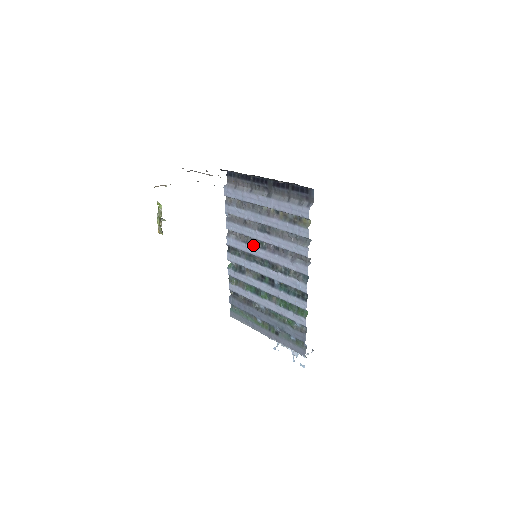
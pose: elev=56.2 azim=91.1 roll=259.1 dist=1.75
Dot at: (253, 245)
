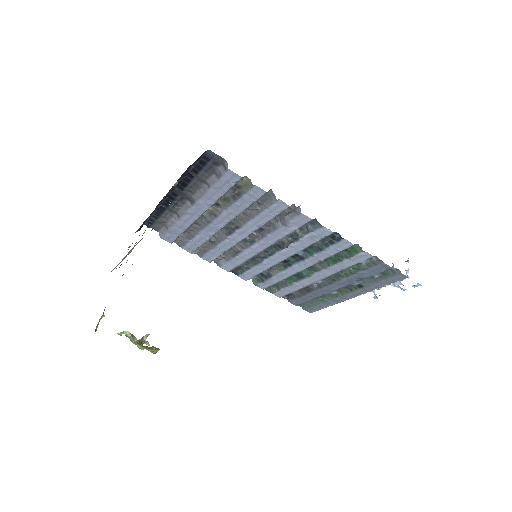
Dot at: (243, 250)
